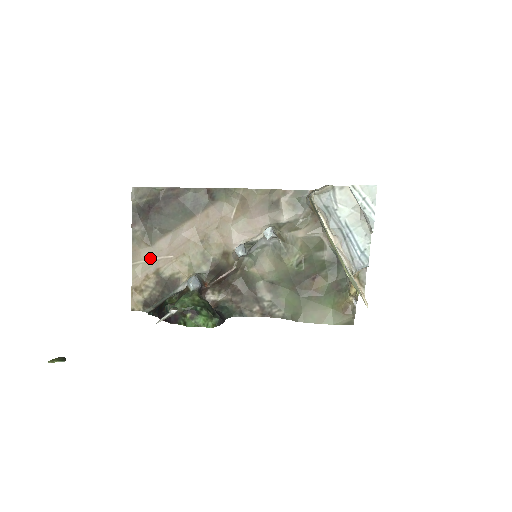
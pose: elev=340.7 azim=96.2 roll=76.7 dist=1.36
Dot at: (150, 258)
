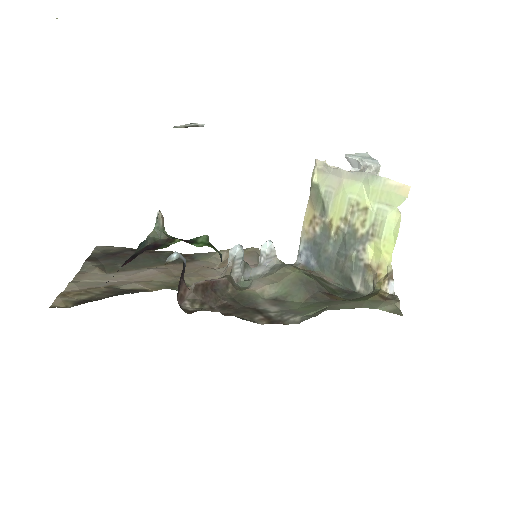
Dot at: (101, 280)
